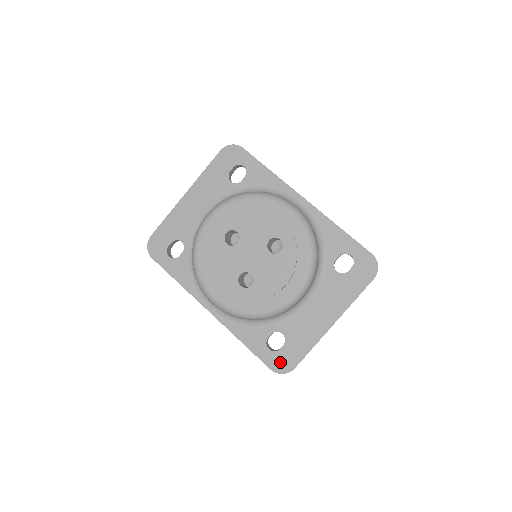
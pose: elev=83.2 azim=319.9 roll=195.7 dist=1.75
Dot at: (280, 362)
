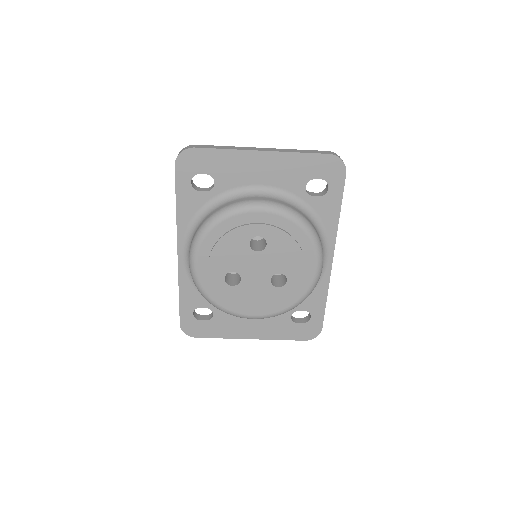
Dot at: (191, 327)
